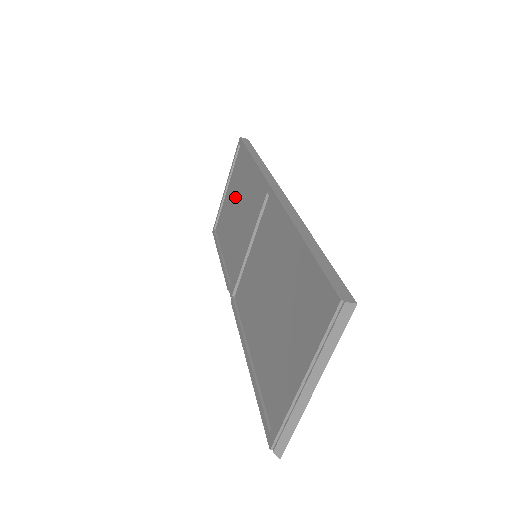
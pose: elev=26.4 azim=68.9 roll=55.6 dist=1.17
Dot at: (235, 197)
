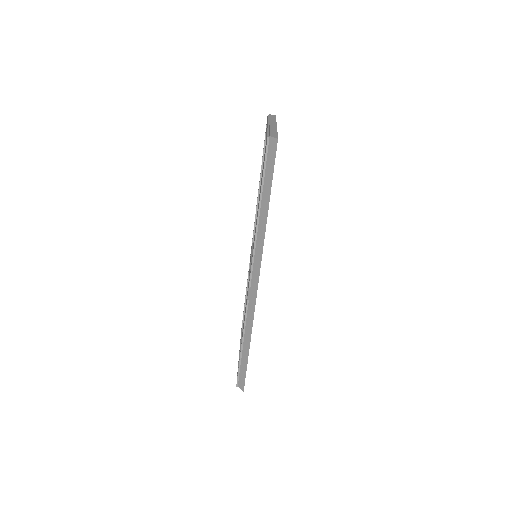
Dot at: occluded
